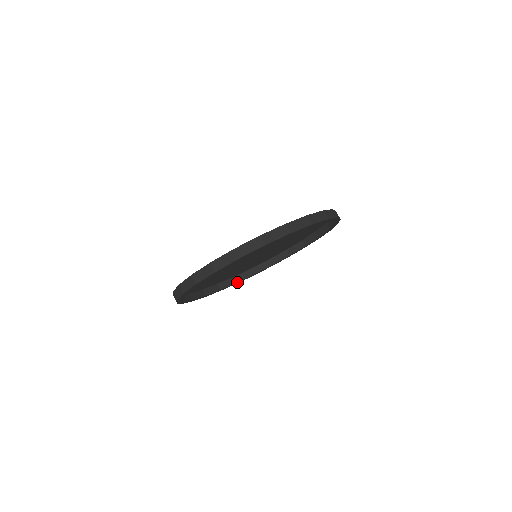
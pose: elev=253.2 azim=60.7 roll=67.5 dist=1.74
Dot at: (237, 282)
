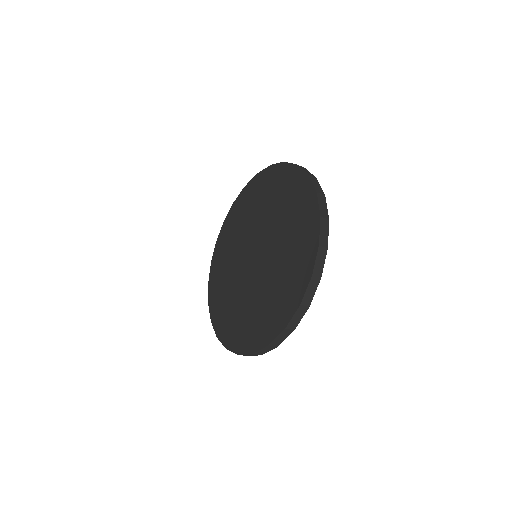
Dot at: occluded
